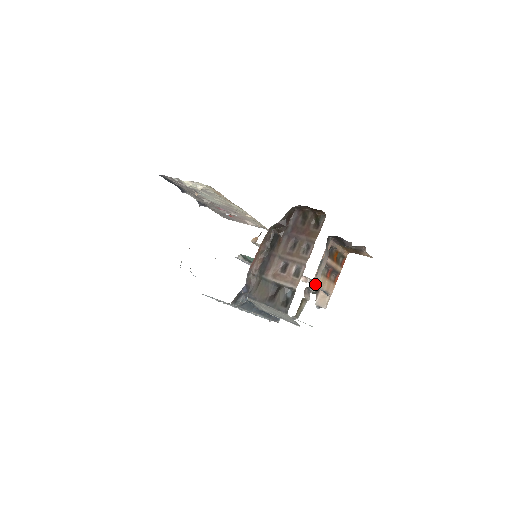
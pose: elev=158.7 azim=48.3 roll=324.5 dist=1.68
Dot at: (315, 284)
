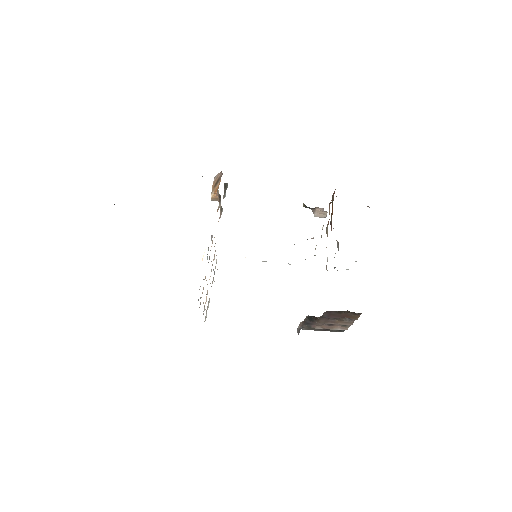
Dot at: occluded
